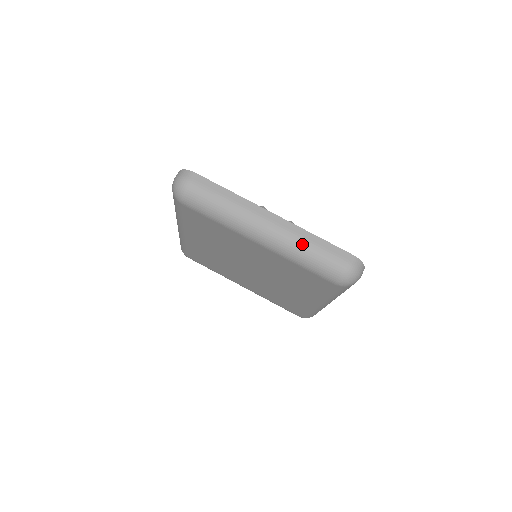
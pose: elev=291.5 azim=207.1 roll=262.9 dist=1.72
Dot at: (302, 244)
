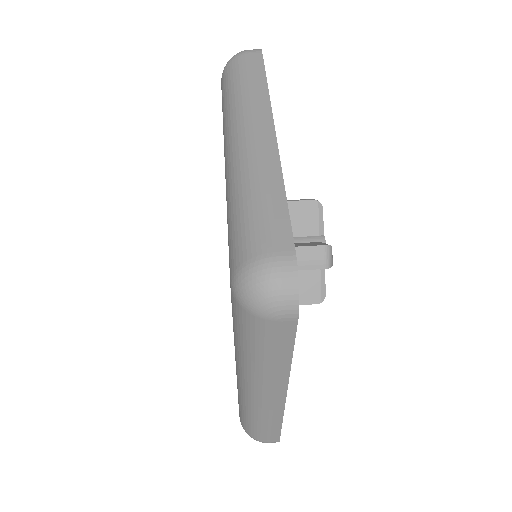
Dot at: (254, 181)
